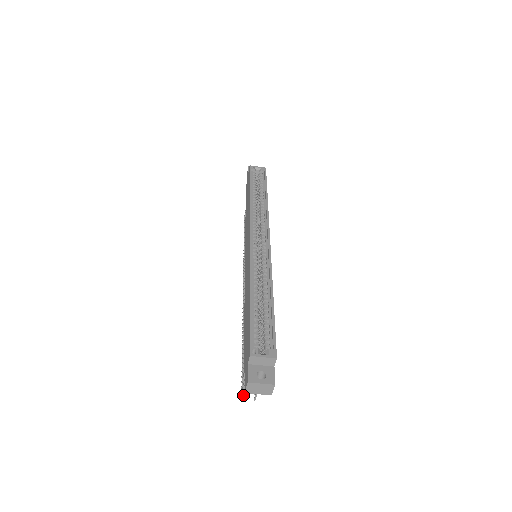
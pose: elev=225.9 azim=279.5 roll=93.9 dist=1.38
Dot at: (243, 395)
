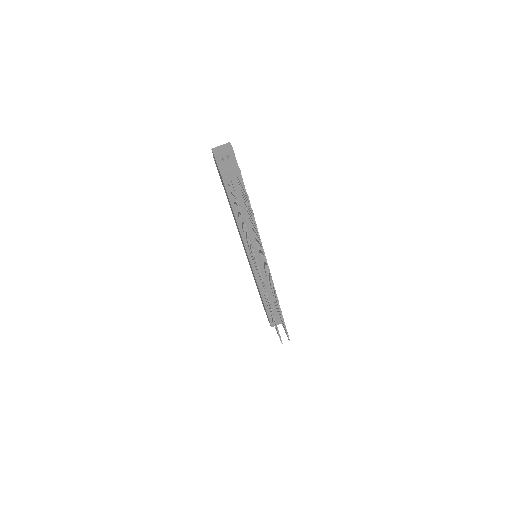
Dot at: (236, 197)
